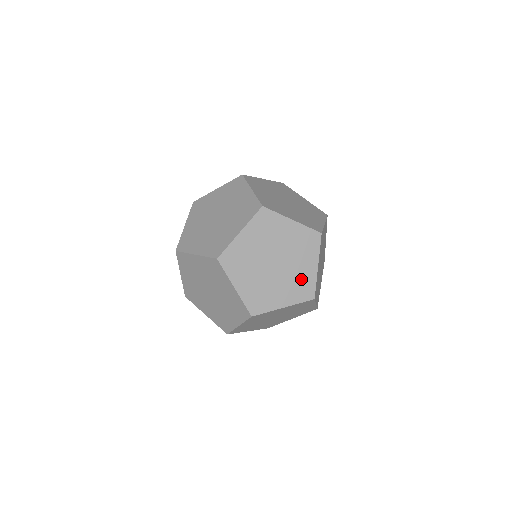
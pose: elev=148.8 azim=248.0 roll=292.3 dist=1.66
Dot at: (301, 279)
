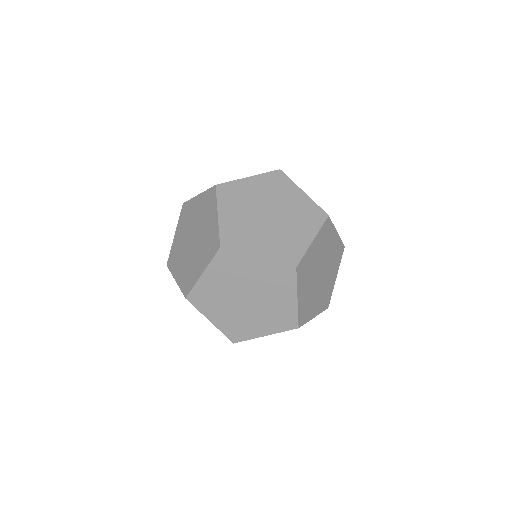
Dot at: (290, 242)
